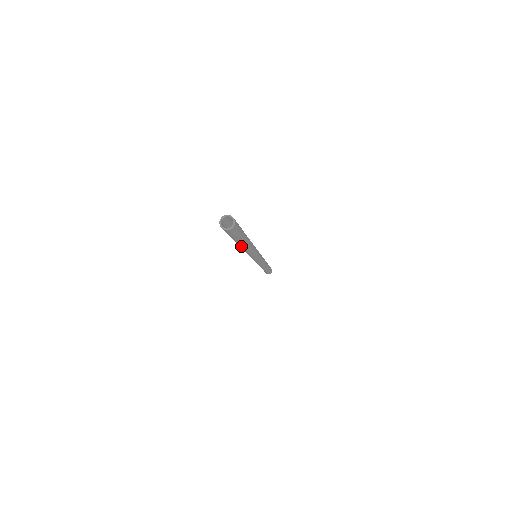
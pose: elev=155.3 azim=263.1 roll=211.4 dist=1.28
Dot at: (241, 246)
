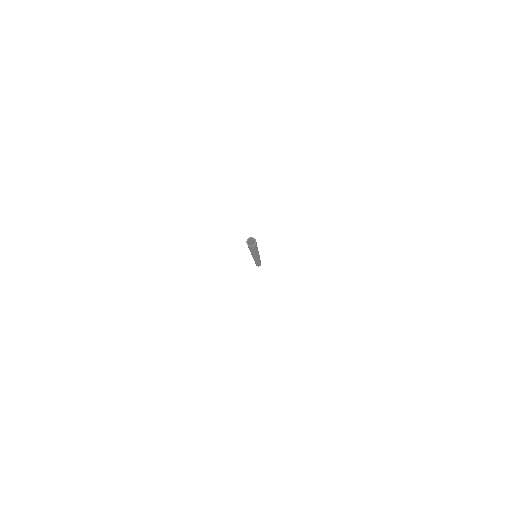
Dot at: (253, 253)
